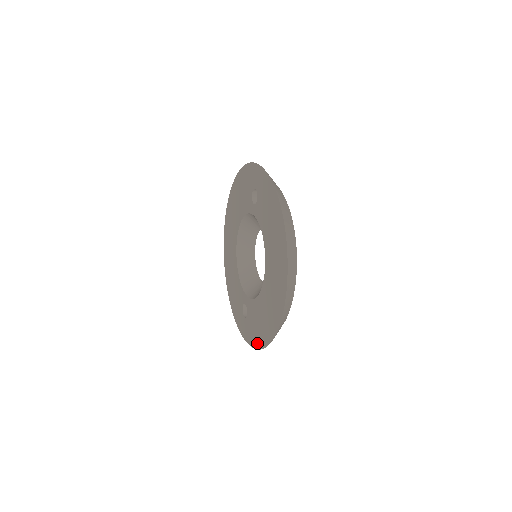
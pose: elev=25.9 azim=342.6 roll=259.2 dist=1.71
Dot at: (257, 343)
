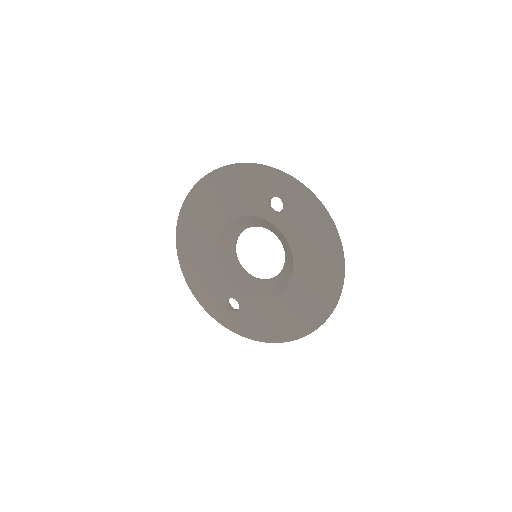
Dot at: (261, 337)
